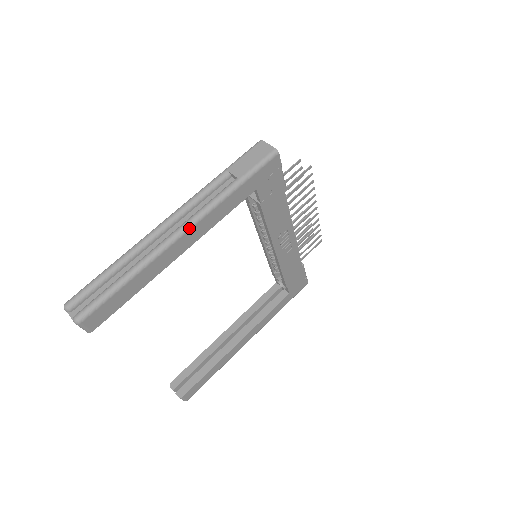
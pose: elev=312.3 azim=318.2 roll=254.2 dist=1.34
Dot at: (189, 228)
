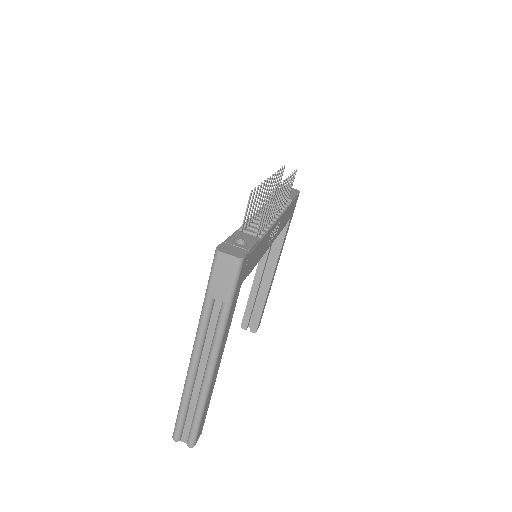
Dot at: (216, 360)
